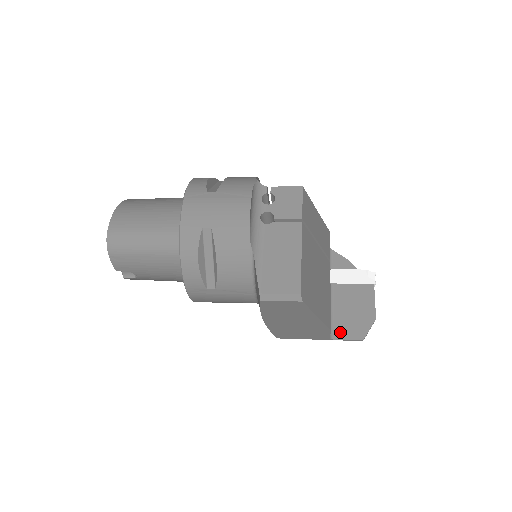
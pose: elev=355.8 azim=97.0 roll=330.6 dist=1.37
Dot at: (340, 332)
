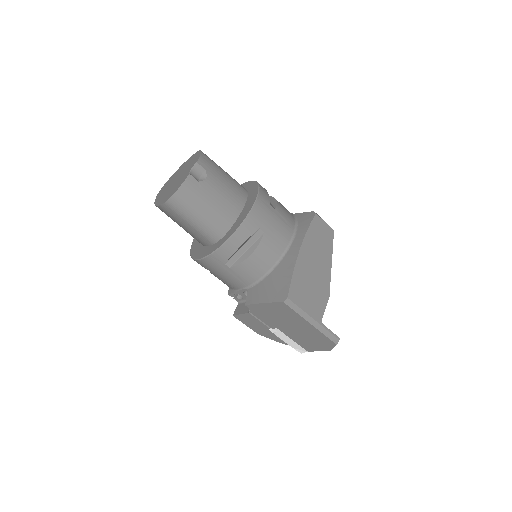
Dot at: occluded
